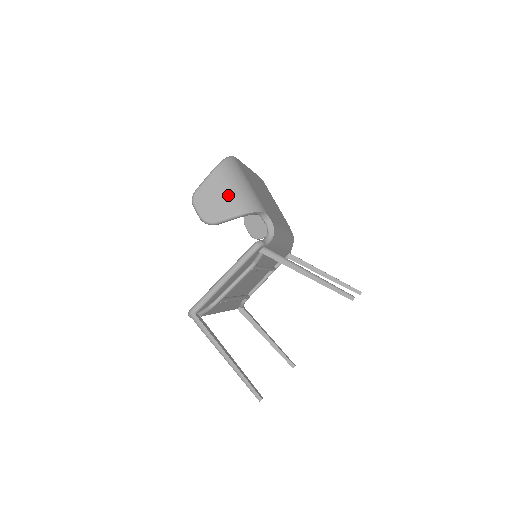
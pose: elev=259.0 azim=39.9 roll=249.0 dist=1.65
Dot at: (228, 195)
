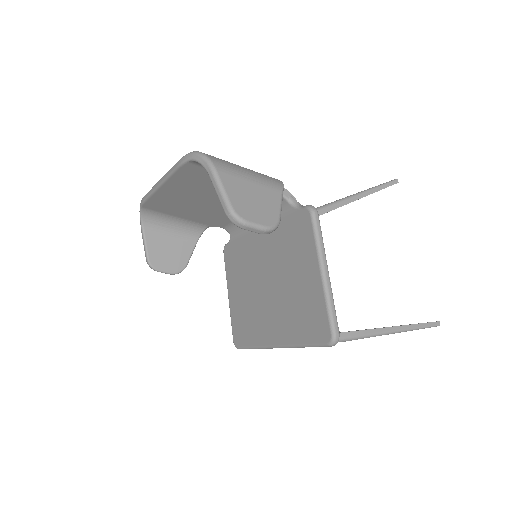
Dot at: (255, 184)
